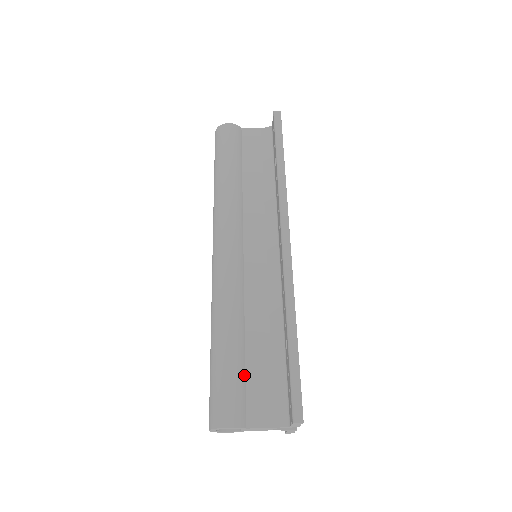
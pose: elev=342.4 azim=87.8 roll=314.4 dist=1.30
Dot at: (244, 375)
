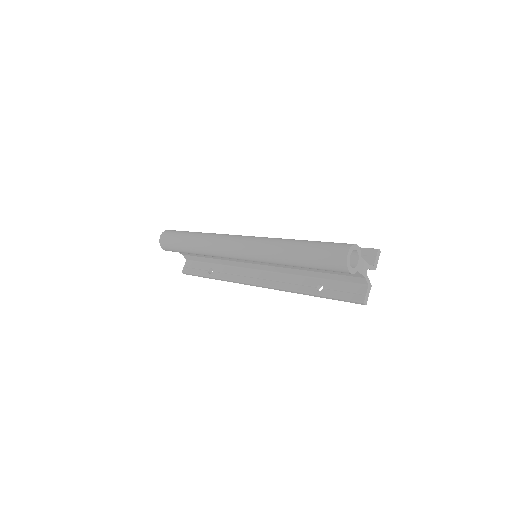
Dot at: occluded
